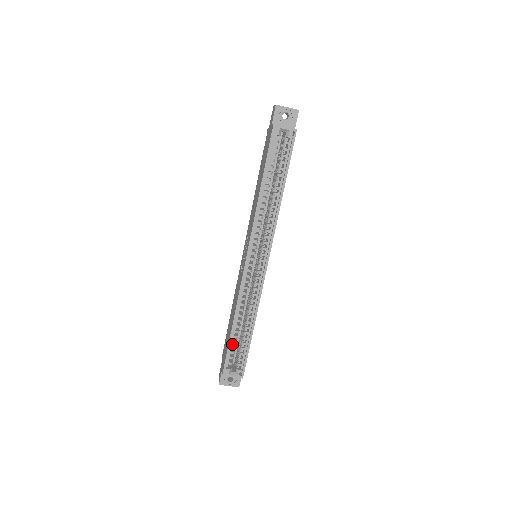
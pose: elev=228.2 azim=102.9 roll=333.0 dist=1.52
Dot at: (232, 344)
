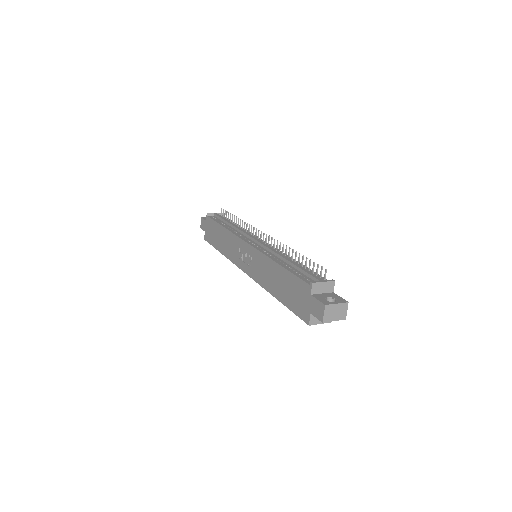
Dot at: occluded
